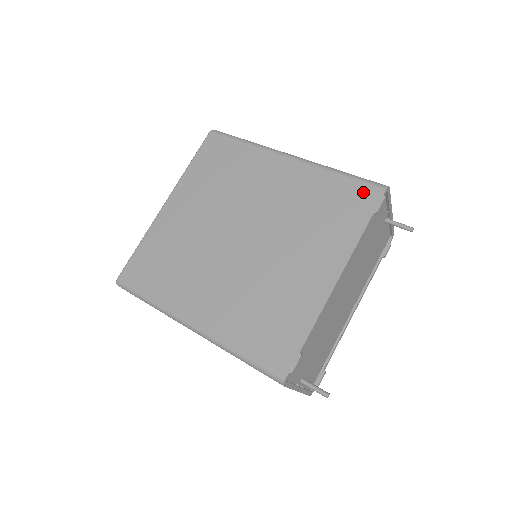
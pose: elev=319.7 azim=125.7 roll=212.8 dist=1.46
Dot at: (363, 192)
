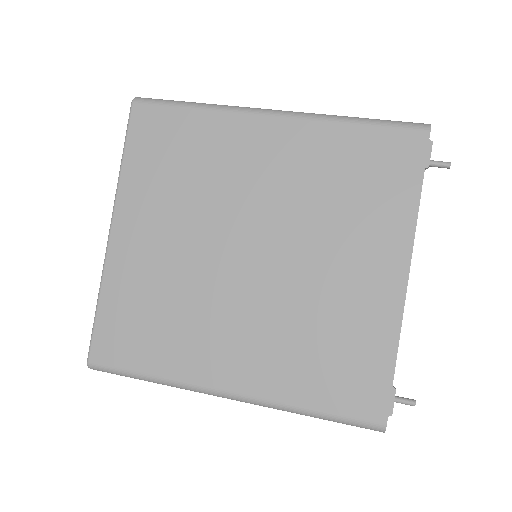
Dot at: (399, 142)
